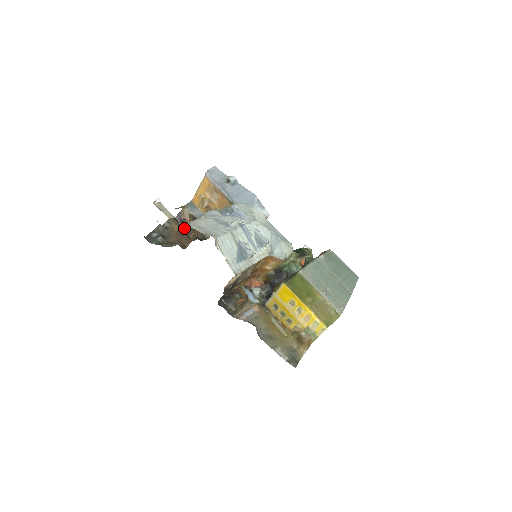
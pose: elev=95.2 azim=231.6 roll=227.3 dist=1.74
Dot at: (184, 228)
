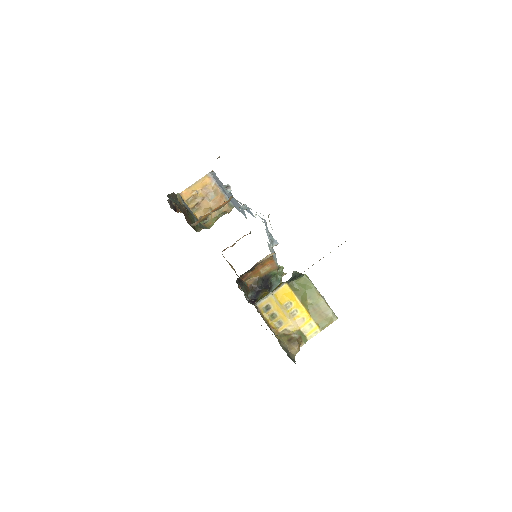
Dot at: (185, 210)
